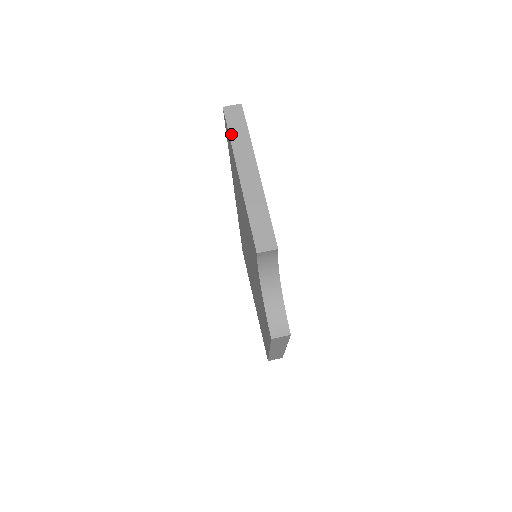
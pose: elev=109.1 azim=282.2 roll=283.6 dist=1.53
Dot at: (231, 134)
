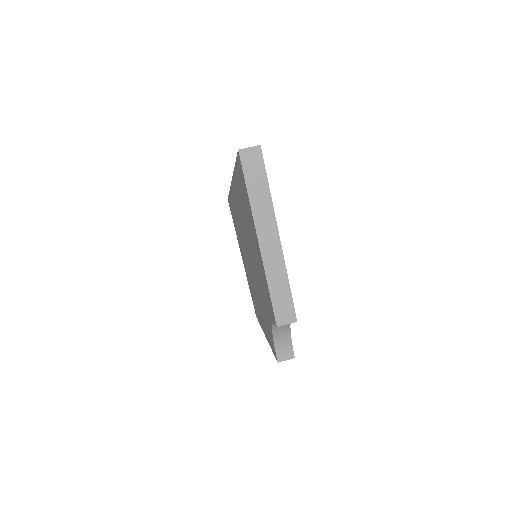
Dot at: (249, 189)
